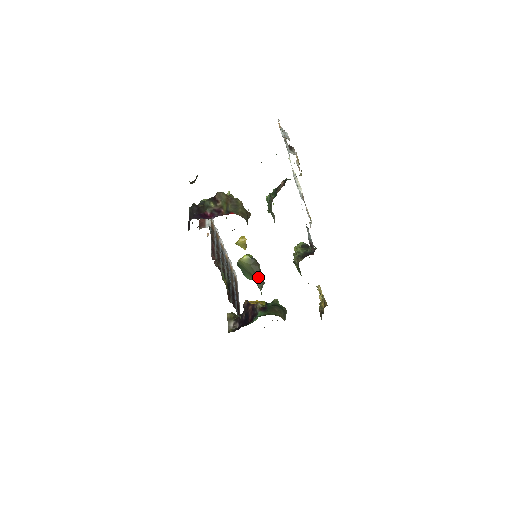
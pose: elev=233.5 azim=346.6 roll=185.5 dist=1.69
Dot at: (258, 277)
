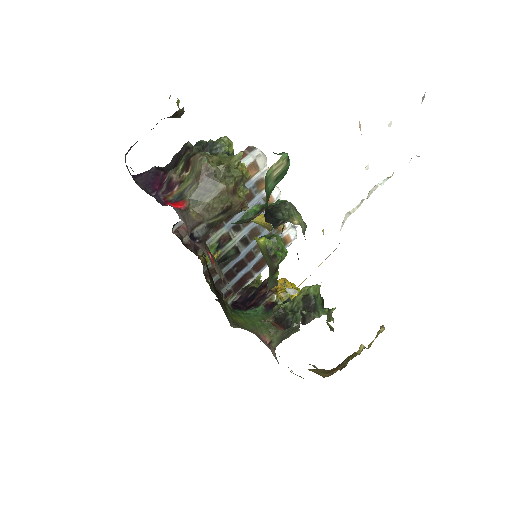
Dot at: (271, 273)
